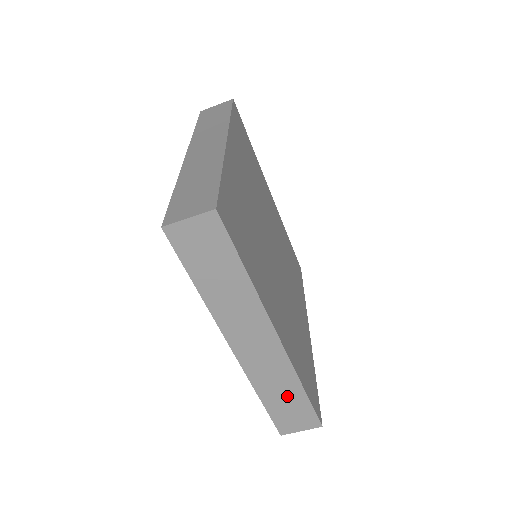
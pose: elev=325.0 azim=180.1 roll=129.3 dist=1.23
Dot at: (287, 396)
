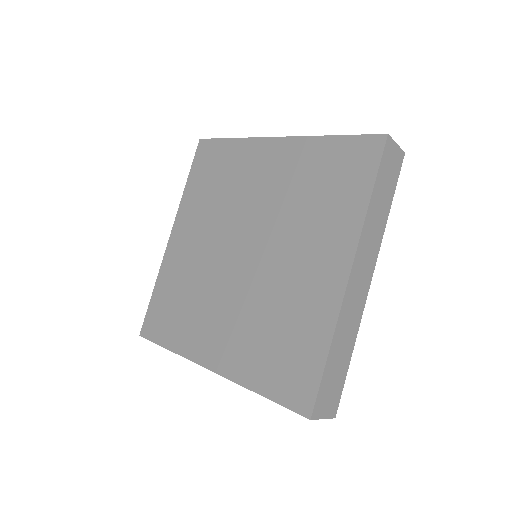
Dot at: (342, 357)
